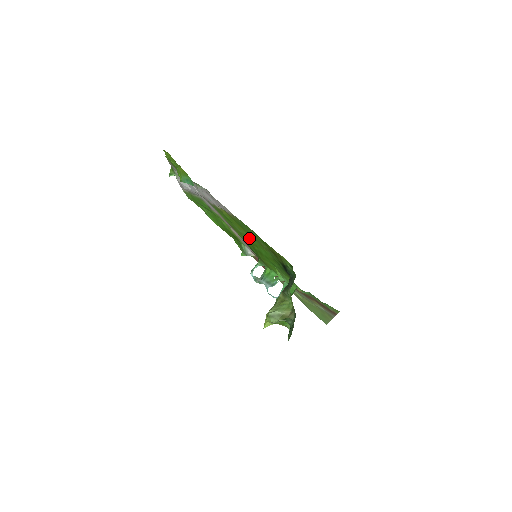
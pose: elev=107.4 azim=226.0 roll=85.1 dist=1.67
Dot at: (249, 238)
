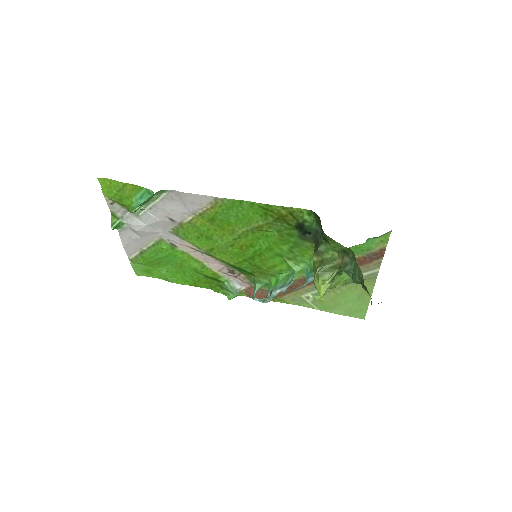
Dot at: (238, 242)
